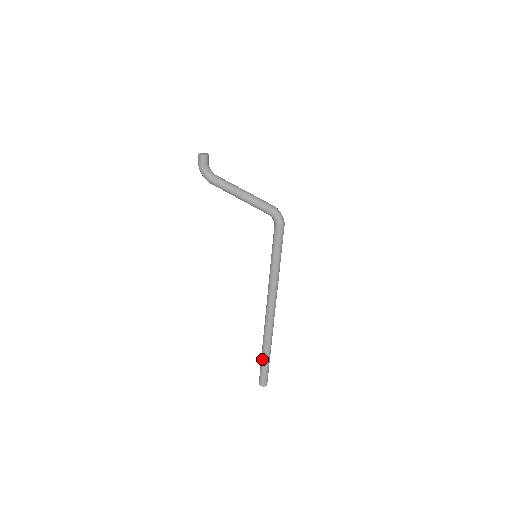
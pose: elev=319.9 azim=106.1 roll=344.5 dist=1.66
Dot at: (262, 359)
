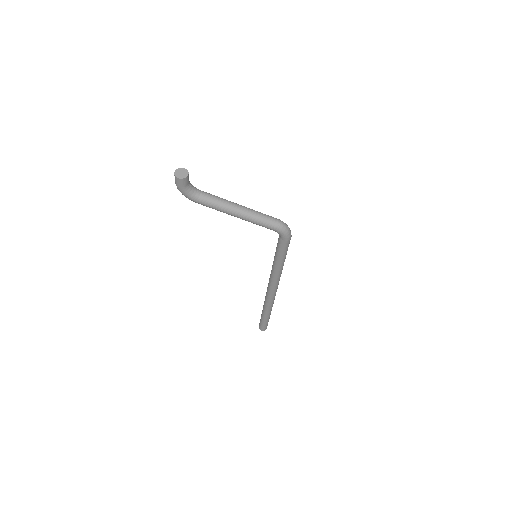
Dot at: (263, 317)
